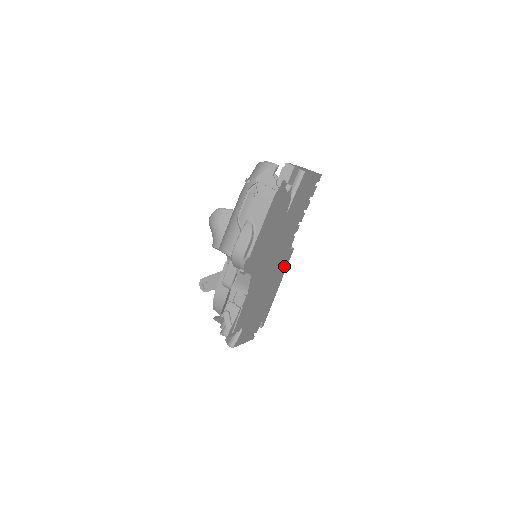
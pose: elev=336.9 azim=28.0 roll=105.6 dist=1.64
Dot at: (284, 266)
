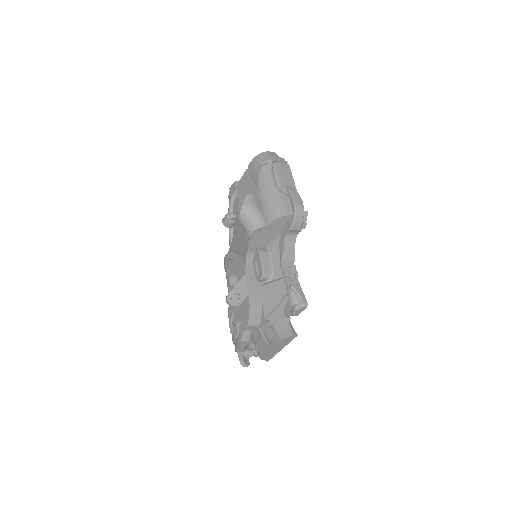
Dot at: occluded
